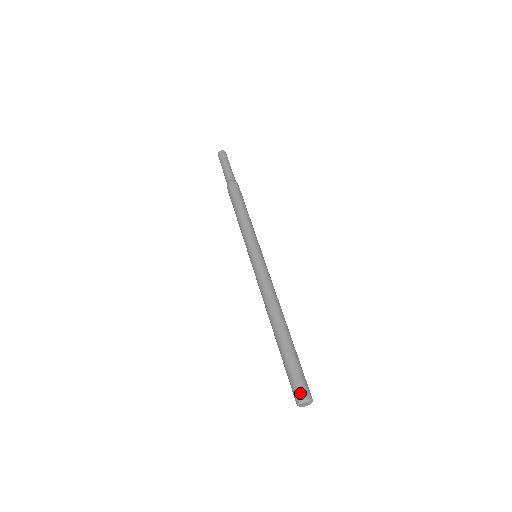
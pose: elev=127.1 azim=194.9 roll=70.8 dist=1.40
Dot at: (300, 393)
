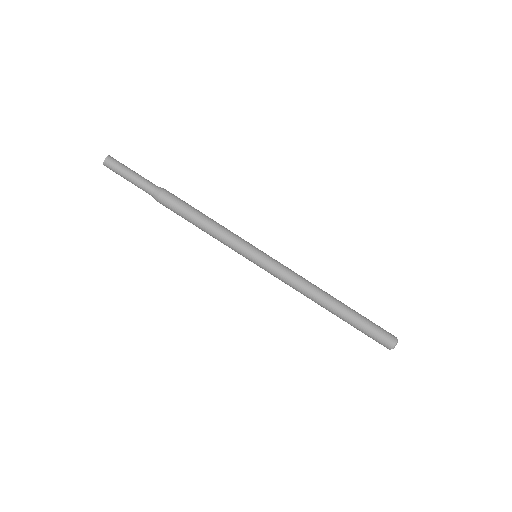
Dot at: (391, 340)
